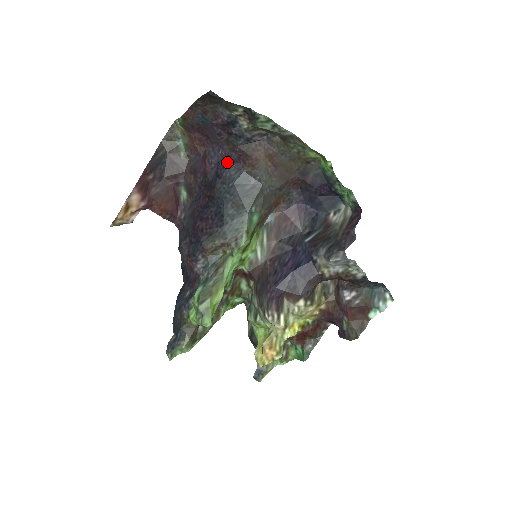
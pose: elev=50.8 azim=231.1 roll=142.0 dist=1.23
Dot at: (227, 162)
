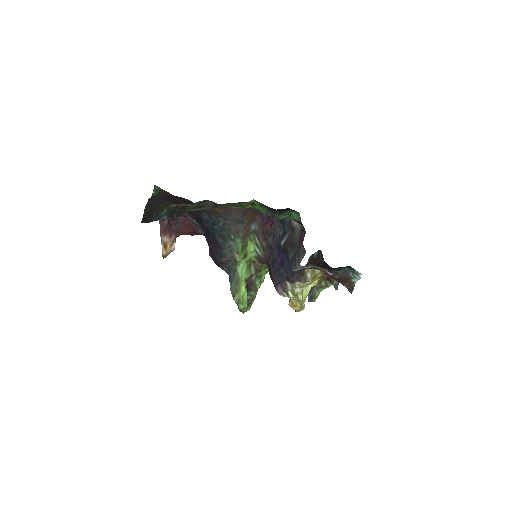
Dot at: occluded
